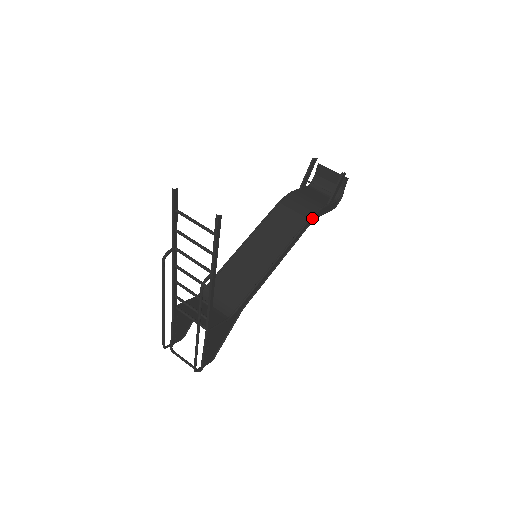
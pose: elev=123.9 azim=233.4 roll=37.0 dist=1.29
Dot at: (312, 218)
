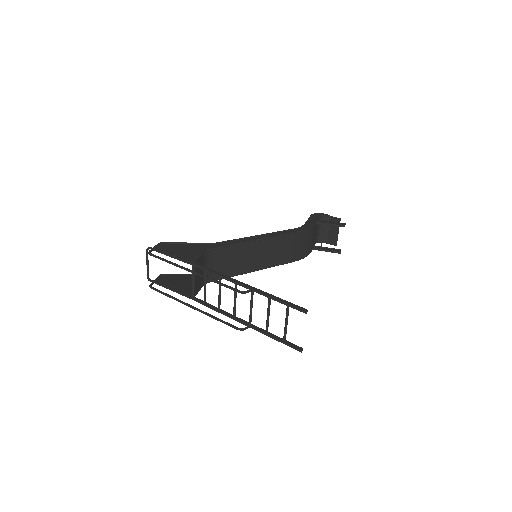
Dot at: (300, 257)
